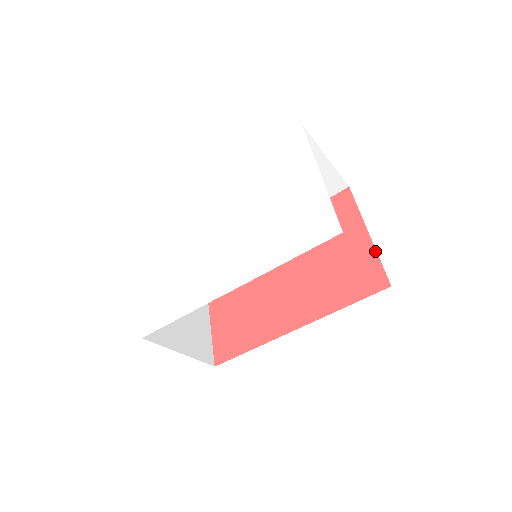
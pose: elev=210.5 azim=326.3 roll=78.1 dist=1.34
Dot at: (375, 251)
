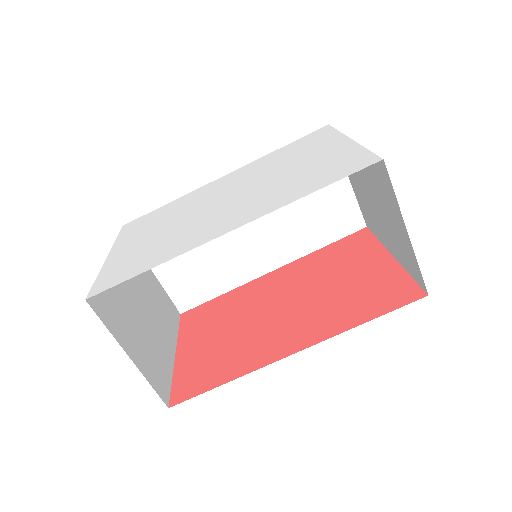
Dot at: (403, 269)
